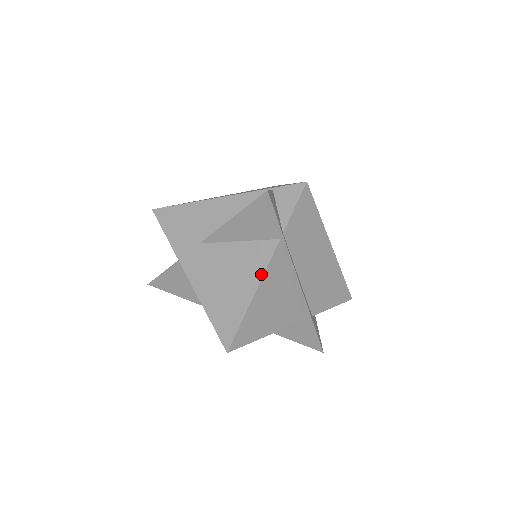
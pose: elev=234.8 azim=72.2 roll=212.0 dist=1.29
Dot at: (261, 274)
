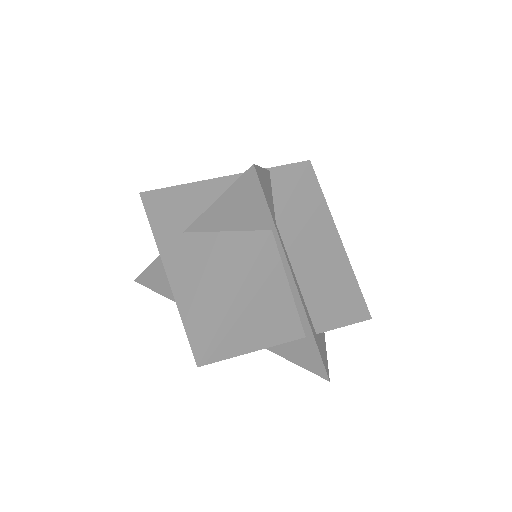
Dot at: (245, 272)
